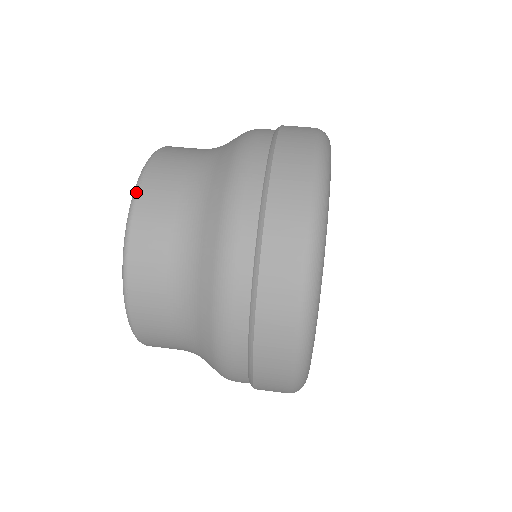
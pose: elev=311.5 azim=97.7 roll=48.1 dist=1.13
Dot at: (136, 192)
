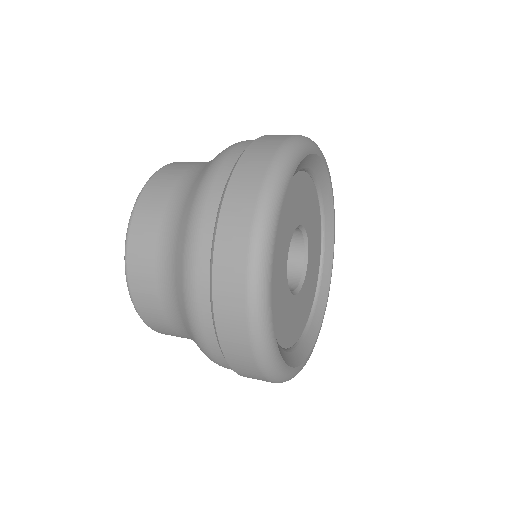
Dot at: (168, 164)
